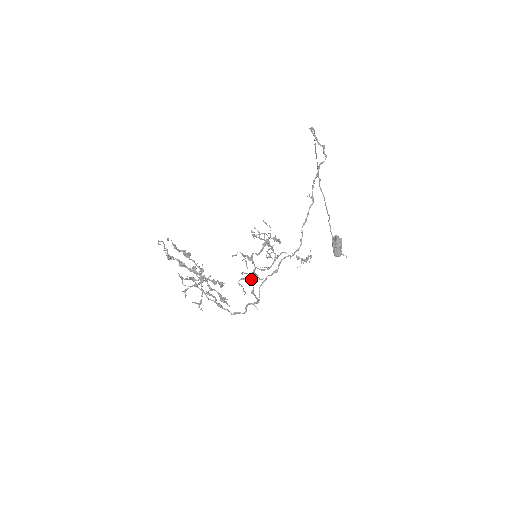
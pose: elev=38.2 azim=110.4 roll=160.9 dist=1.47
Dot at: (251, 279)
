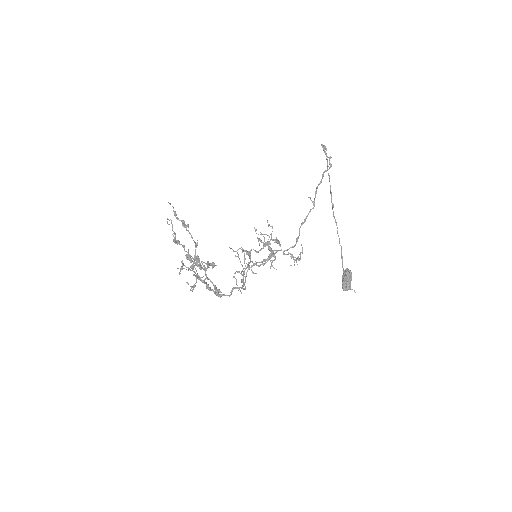
Dot at: (240, 262)
